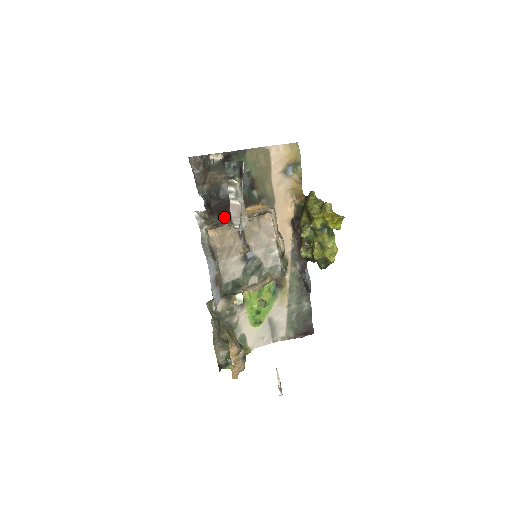
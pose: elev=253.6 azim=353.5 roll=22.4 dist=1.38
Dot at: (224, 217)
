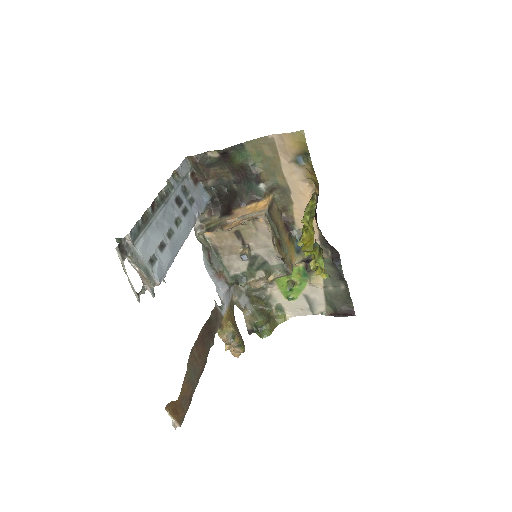
Dot at: (225, 216)
